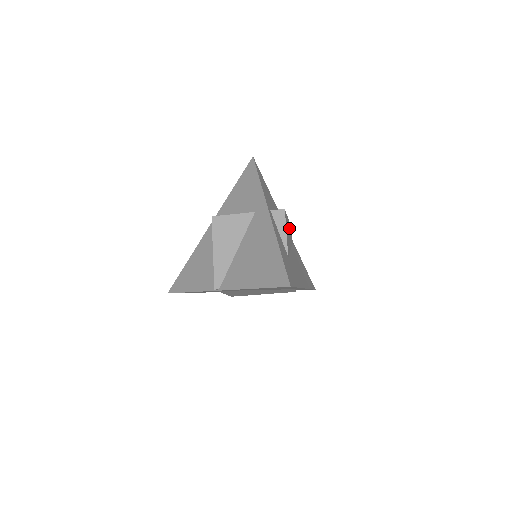
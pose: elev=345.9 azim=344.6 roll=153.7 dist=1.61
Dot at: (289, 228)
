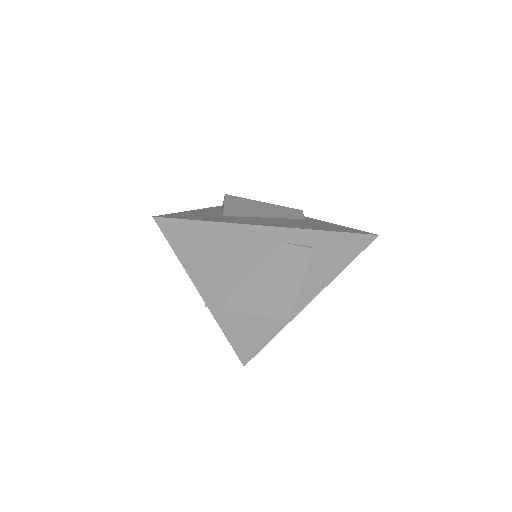
Dot at: (270, 208)
